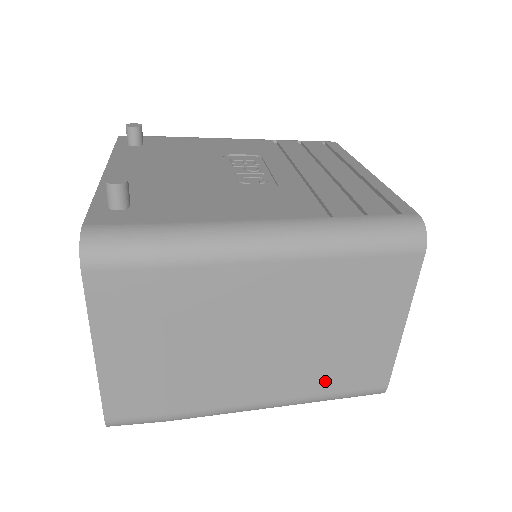
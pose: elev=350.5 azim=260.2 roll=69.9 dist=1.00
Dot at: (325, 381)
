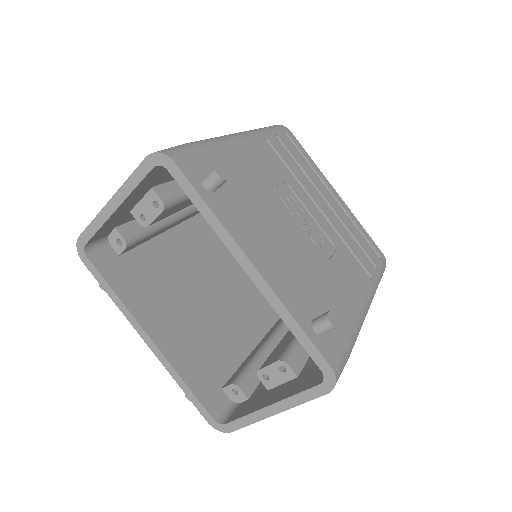
Dot at: occluded
